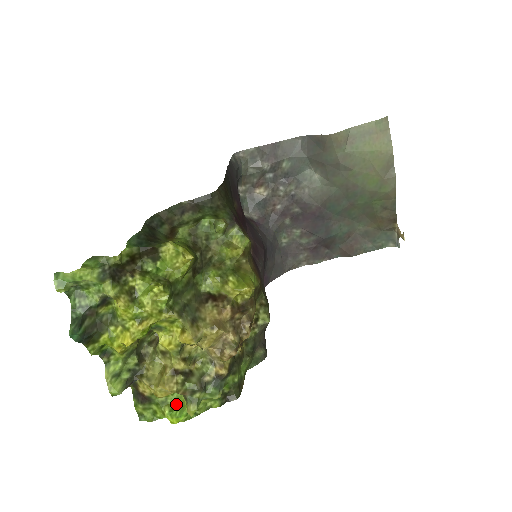
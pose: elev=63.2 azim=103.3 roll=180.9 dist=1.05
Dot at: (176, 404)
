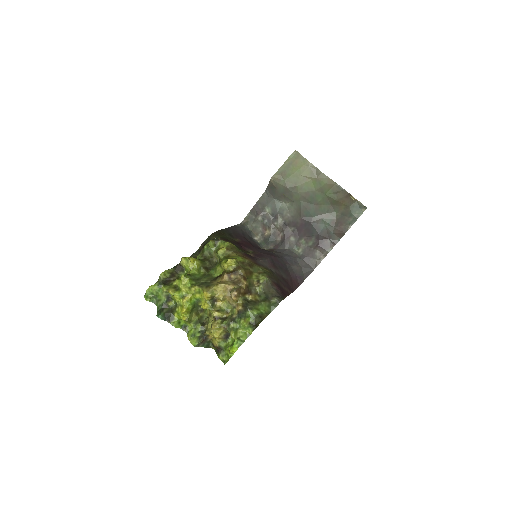
Dot at: (233, 343)
